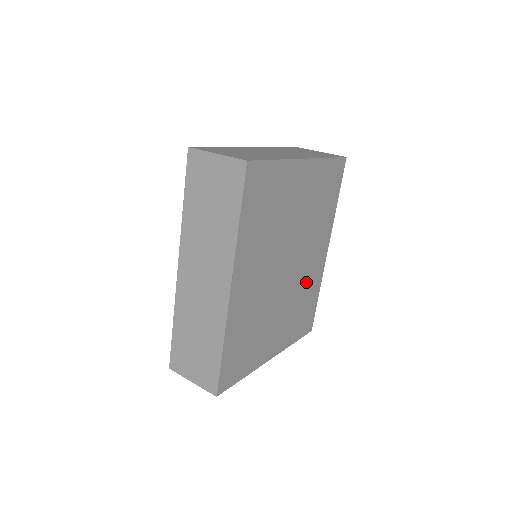
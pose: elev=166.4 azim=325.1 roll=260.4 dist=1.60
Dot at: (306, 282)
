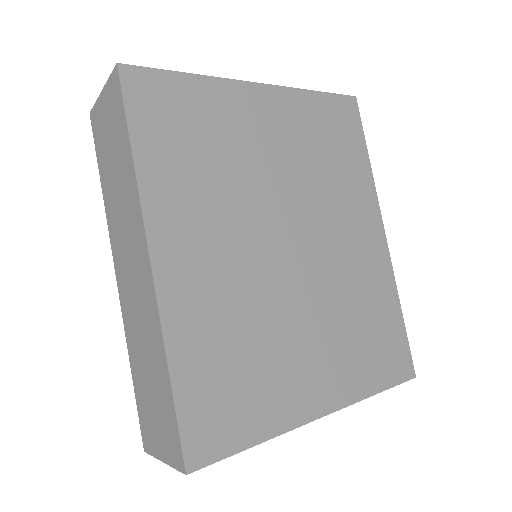
Dot at: (355, 281)
